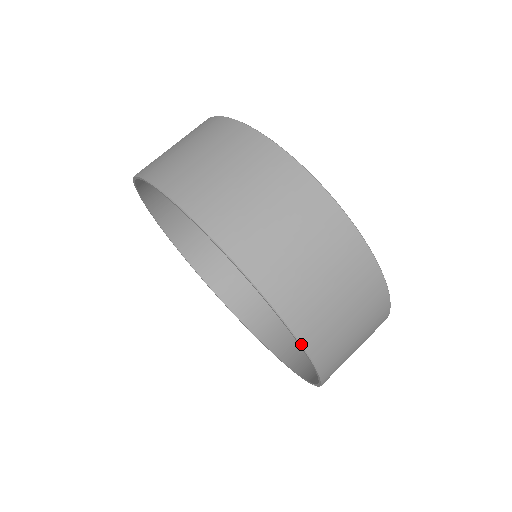
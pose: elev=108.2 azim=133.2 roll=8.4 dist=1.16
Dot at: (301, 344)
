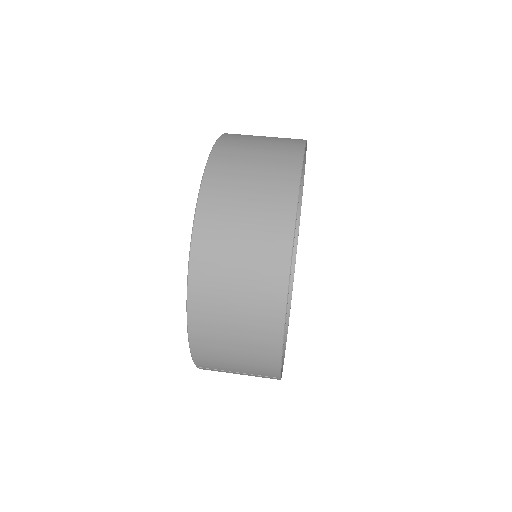
Dot at: (188, 283)
